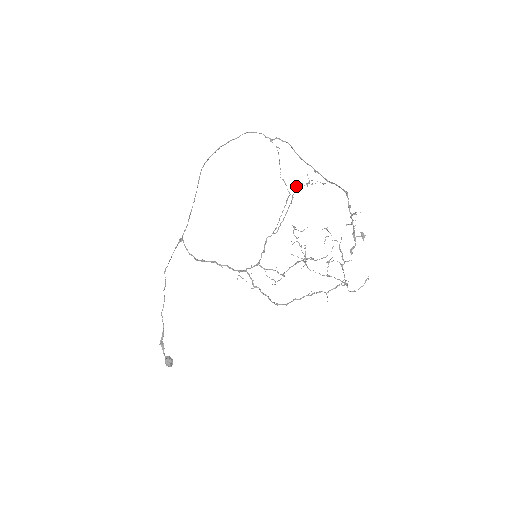
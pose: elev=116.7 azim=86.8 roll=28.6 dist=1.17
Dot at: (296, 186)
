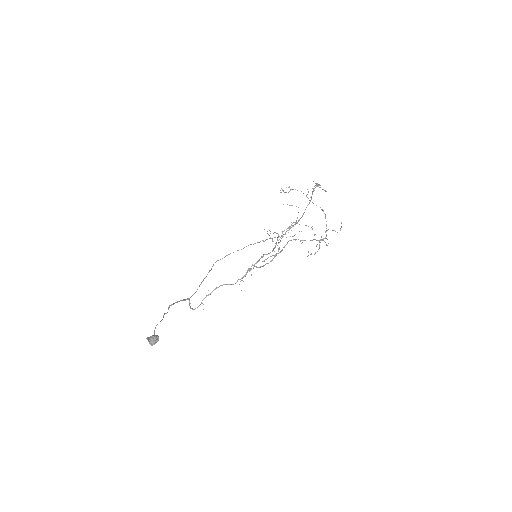
Dot at: (282, 237)
